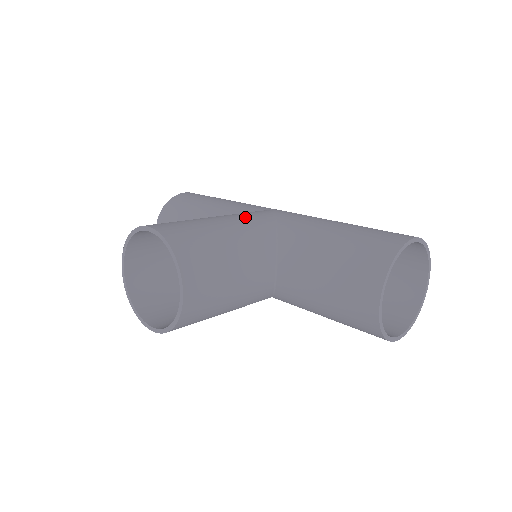
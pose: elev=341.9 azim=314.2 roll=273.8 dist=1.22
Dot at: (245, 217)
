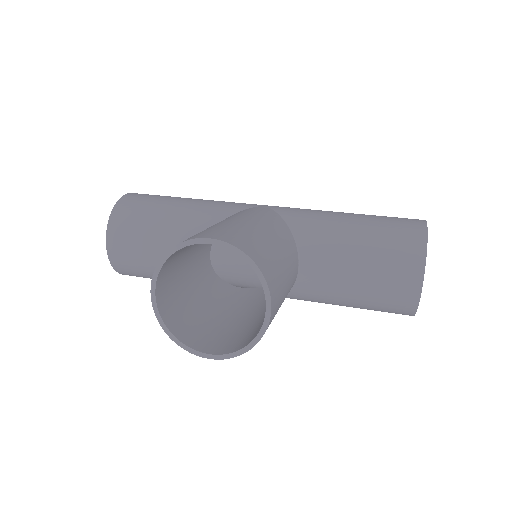
Dot at: (260, 216)
